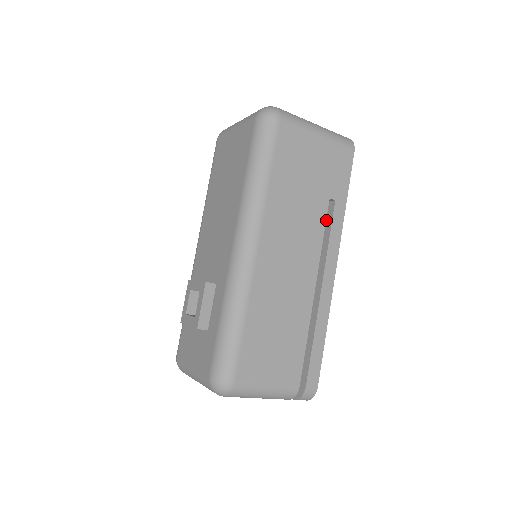
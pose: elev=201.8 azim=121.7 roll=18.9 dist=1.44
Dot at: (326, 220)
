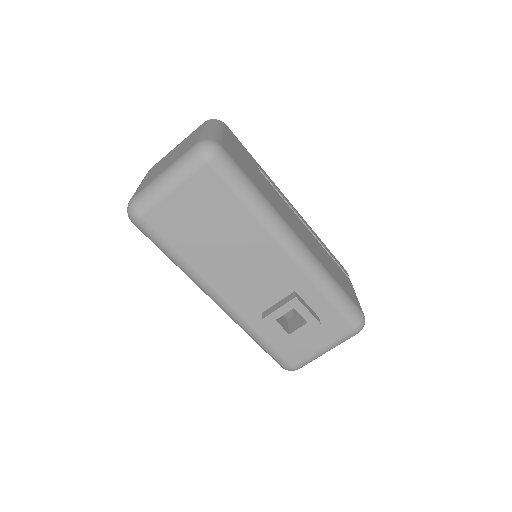
Dot at: occluded
